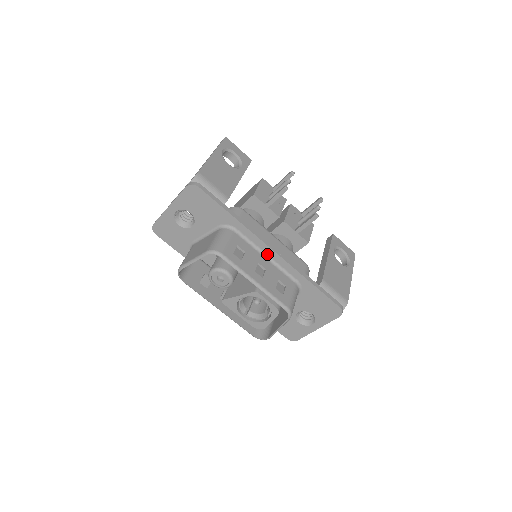
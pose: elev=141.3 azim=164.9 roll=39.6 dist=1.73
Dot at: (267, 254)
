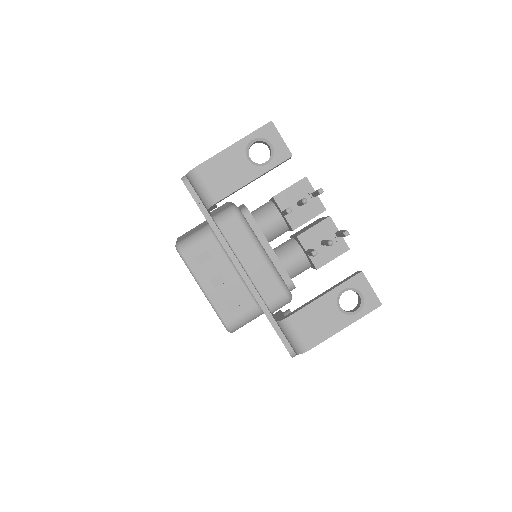
Dot at: occluded
